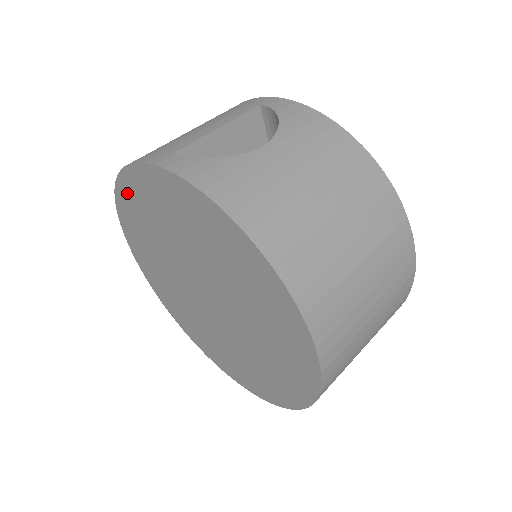
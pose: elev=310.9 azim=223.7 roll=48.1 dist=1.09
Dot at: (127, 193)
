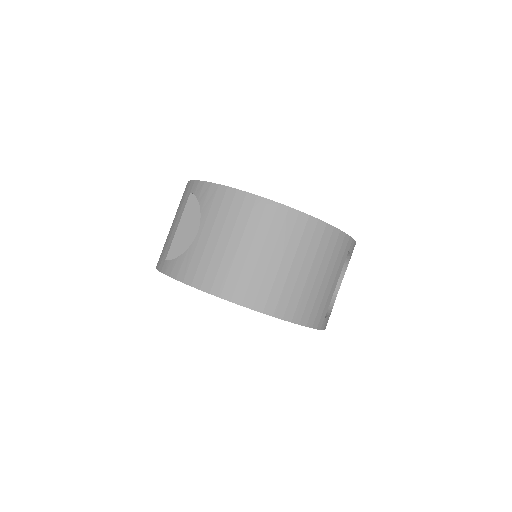
Dot at: occluded
